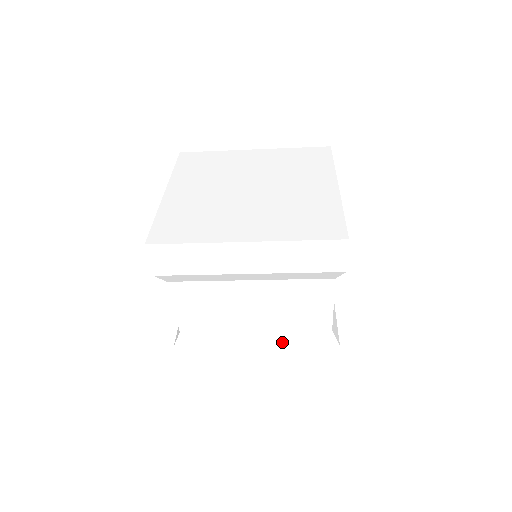
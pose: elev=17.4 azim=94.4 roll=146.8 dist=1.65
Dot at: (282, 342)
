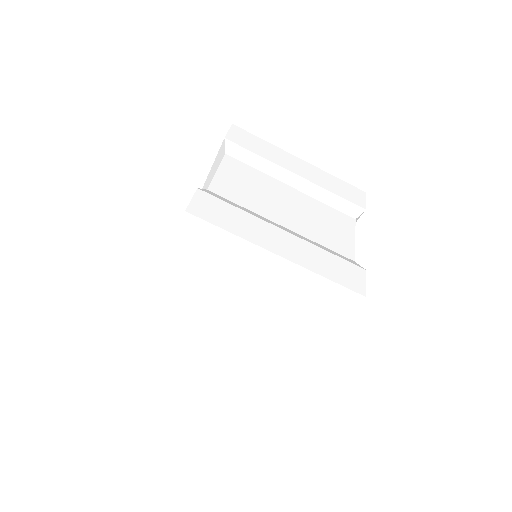
Dot at: (310, 242)
